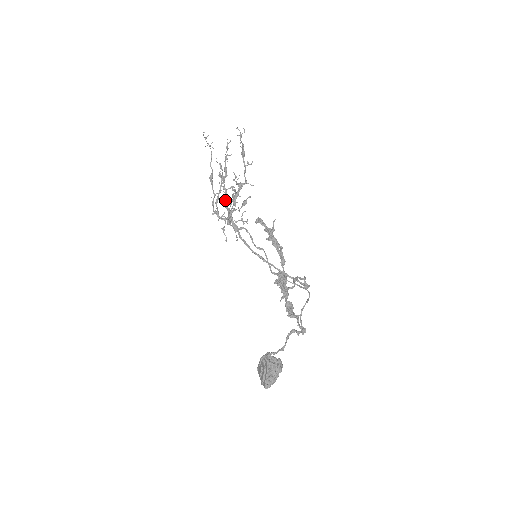
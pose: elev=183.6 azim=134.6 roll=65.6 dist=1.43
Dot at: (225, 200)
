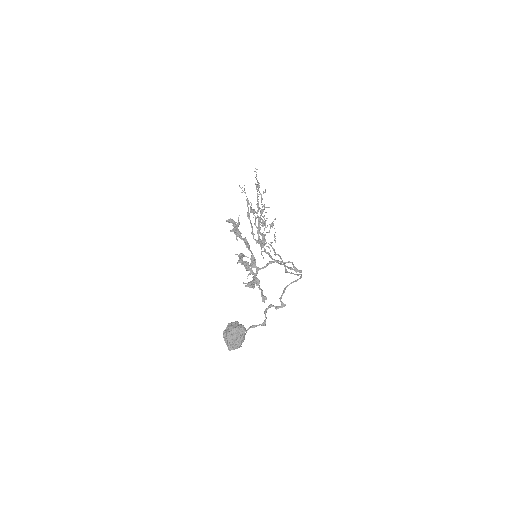
Dot at: (256, 227)
